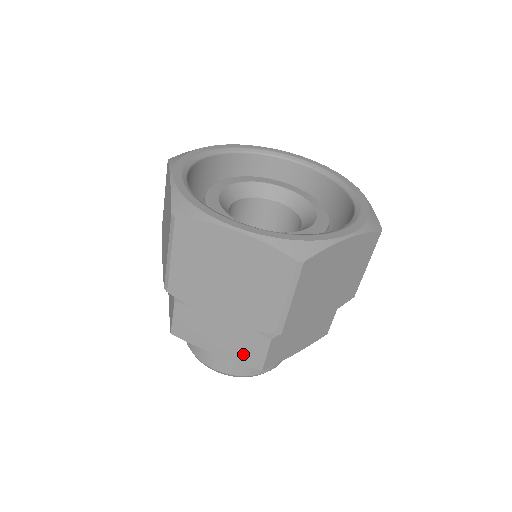
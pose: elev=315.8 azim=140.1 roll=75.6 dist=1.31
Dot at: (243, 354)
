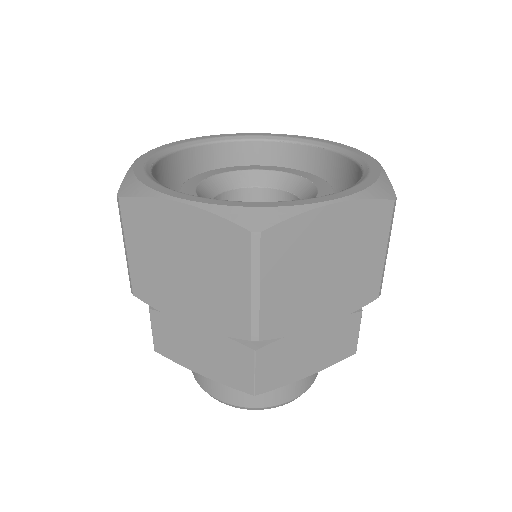
Dot at: (337, 350)
